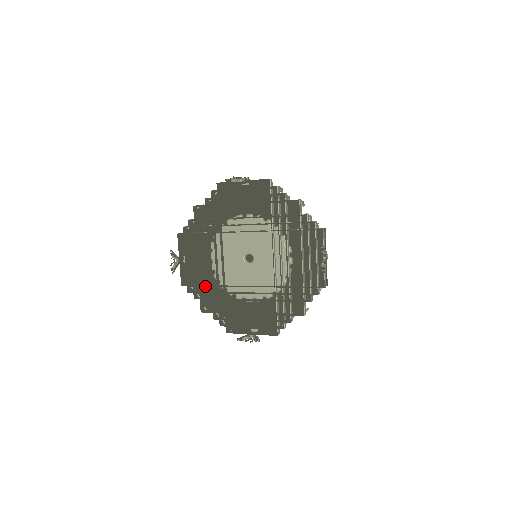
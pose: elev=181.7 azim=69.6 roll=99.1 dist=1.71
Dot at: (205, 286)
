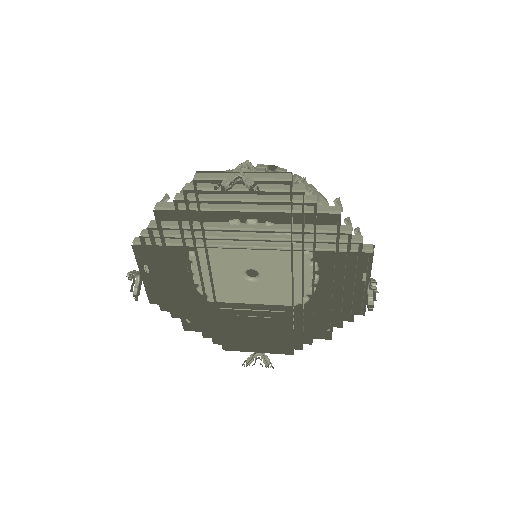
Dot at: (185, 299)
